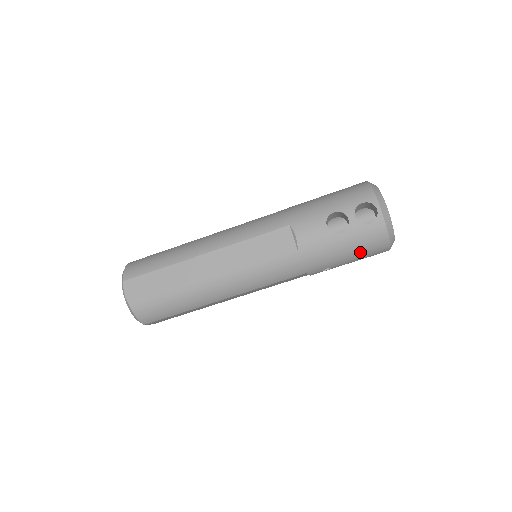
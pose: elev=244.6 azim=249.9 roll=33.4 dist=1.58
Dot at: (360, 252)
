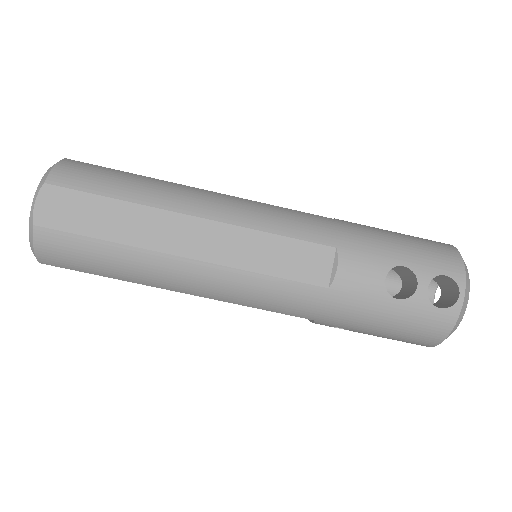
Dot at: (399, 333)
